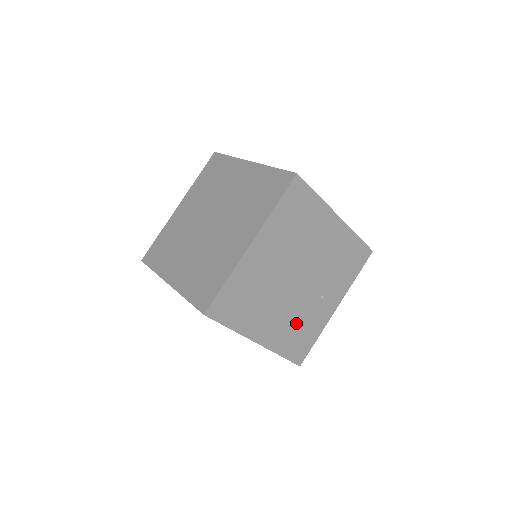
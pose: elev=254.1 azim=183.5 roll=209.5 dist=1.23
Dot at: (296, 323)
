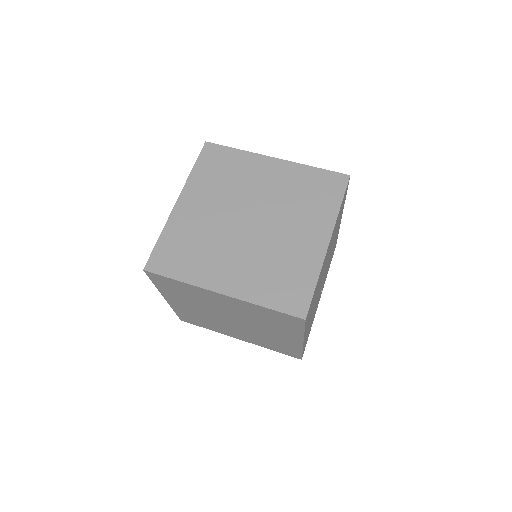
Dot at: (312, 318)
